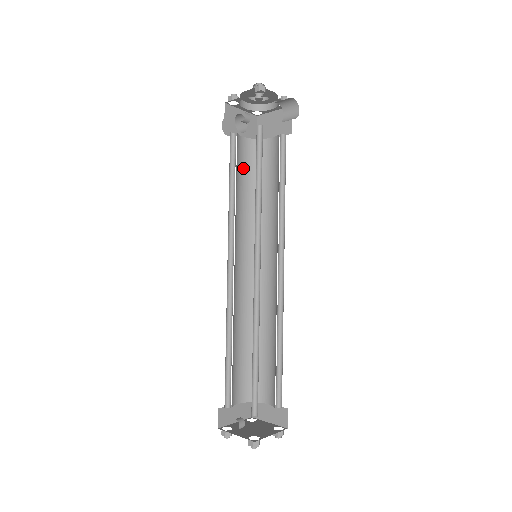
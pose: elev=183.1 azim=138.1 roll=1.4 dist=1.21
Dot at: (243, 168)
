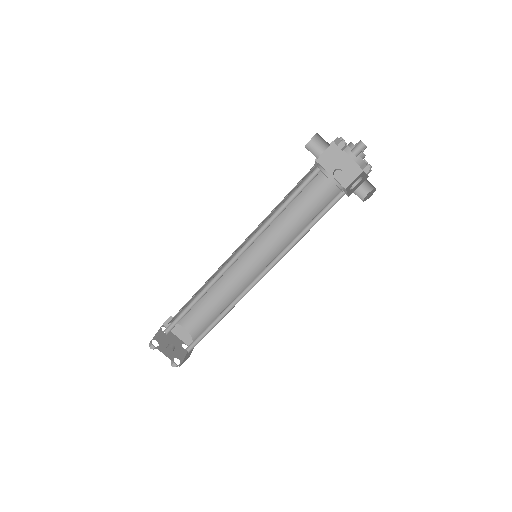
Dot at: (296, 186)
